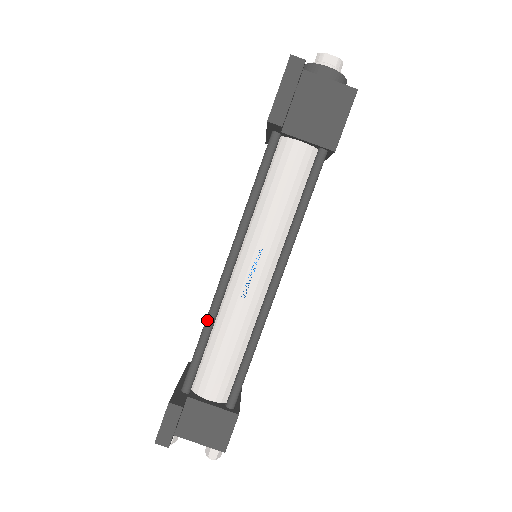
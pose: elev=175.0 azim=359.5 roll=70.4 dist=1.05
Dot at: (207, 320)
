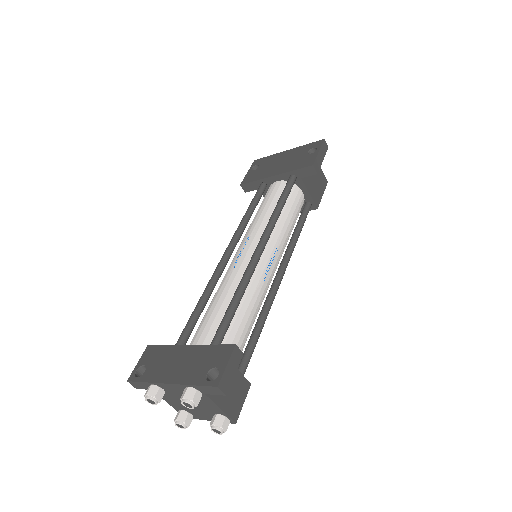
Dot at: (242, 287)
